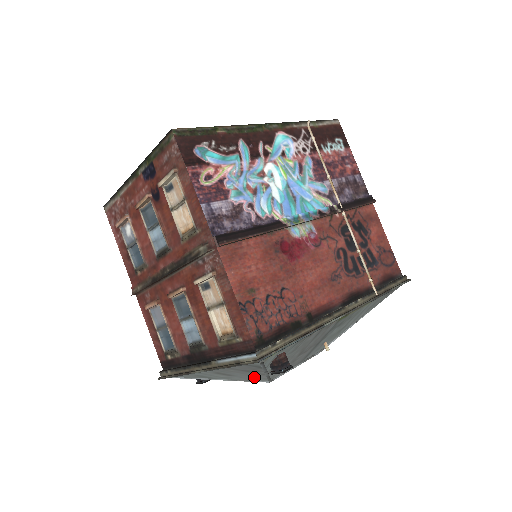
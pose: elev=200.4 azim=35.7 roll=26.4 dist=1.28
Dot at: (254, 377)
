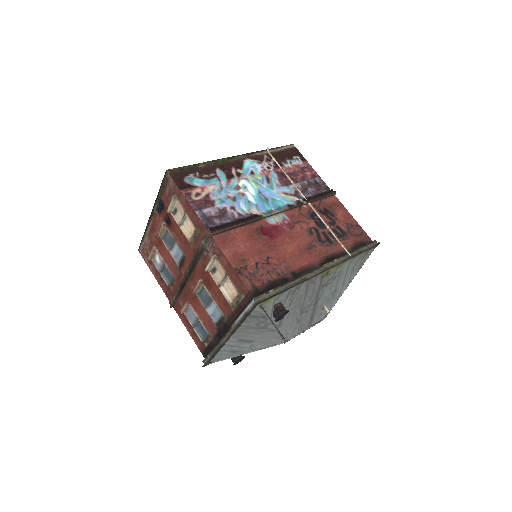
Dot at: (270, 338)
